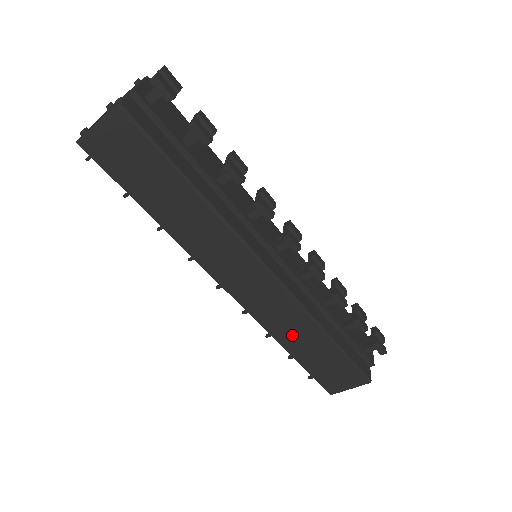
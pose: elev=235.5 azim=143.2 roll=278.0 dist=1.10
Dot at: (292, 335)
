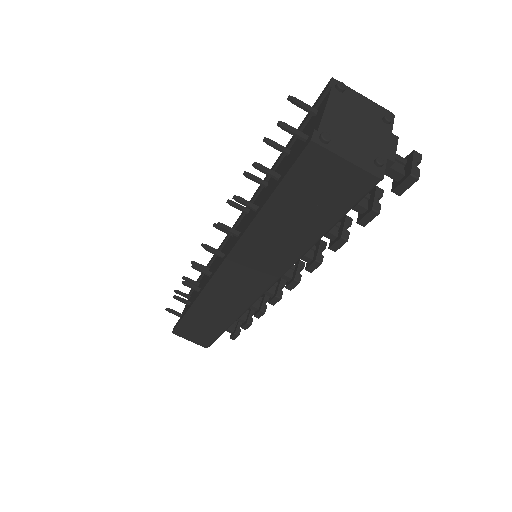
Dot at: (210, 310)
